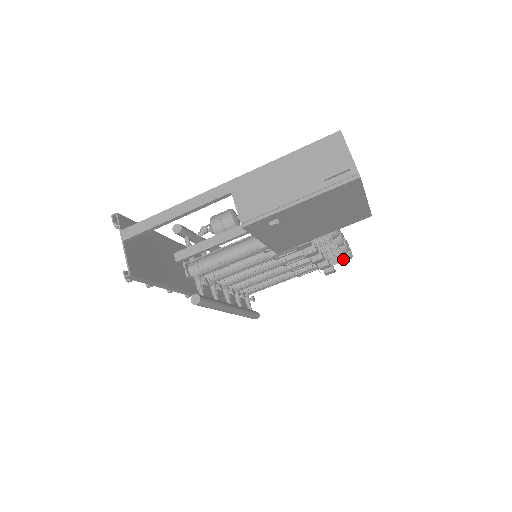
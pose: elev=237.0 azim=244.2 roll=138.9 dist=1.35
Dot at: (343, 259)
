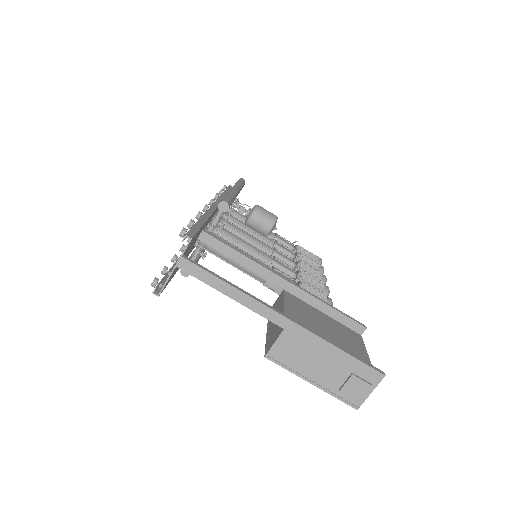
Dot at: occluded
